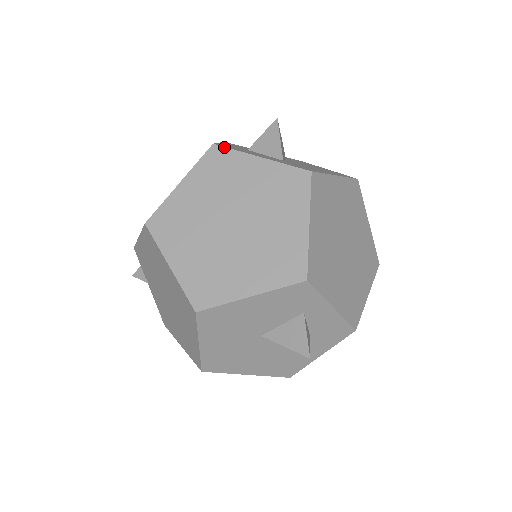
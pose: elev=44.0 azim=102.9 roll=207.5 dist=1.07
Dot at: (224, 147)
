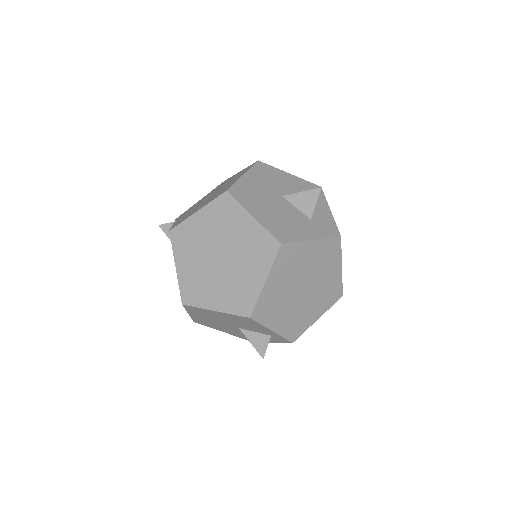
Dot at: occluded
